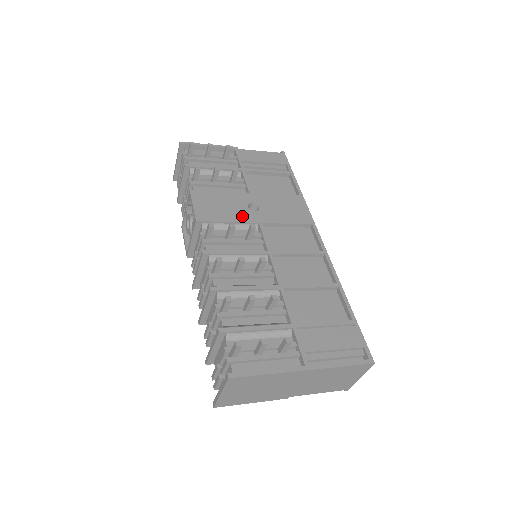
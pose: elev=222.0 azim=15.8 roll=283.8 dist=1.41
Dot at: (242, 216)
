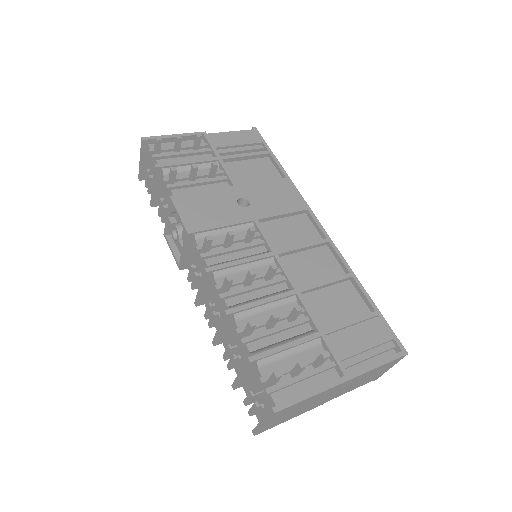
Dot at: (234, 216)
